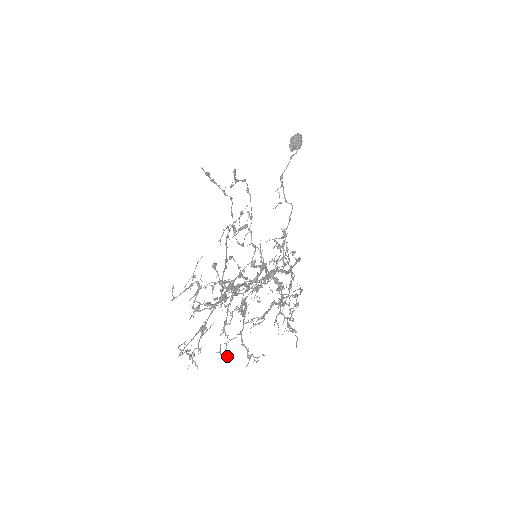
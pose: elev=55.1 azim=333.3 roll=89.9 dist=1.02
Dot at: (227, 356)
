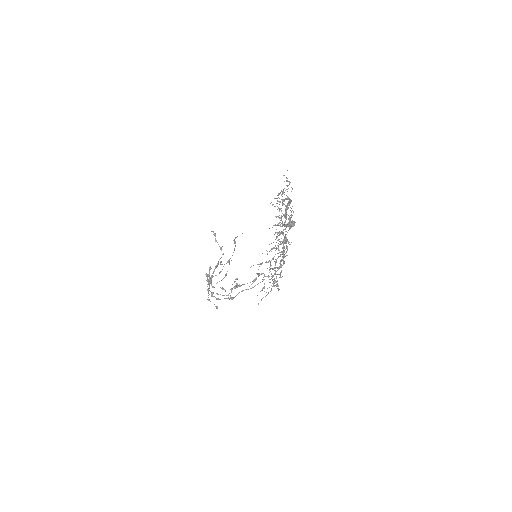
Dot at: (281, 226)
